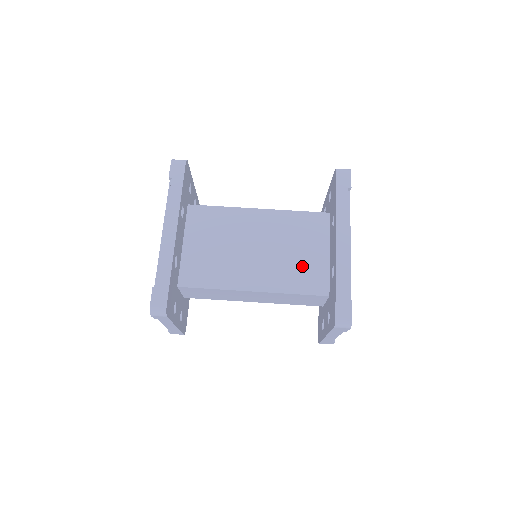
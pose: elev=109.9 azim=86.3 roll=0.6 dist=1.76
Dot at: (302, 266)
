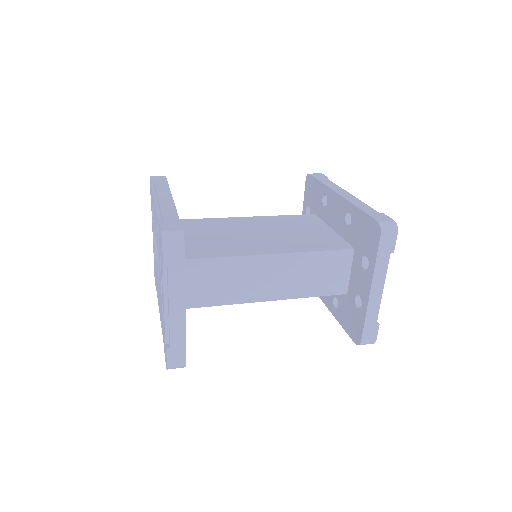
Dot at: (312, 237)
